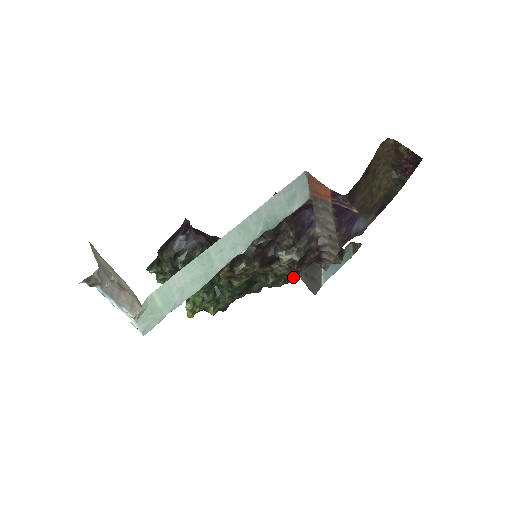
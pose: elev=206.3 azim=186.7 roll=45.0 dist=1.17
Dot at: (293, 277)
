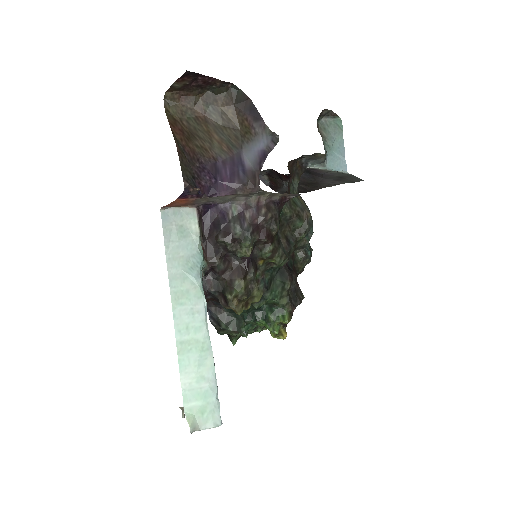
Dot at: (303, 221)
